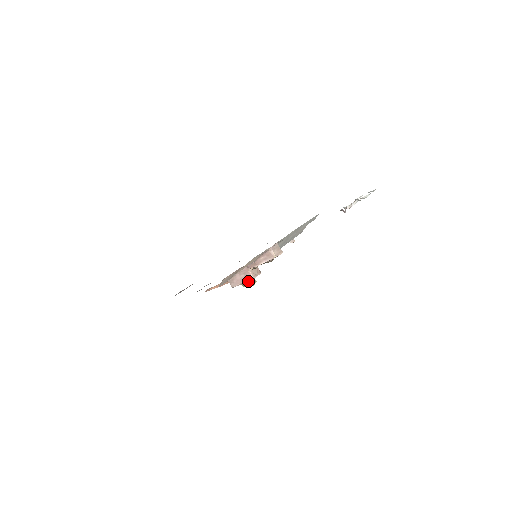
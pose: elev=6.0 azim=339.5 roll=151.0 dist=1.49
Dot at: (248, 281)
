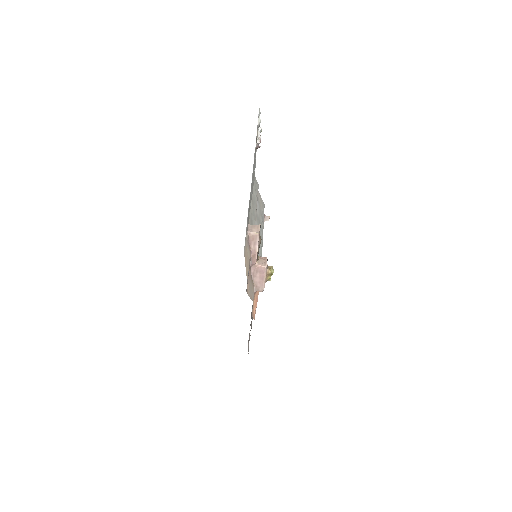
Dot at: (266, 273)
